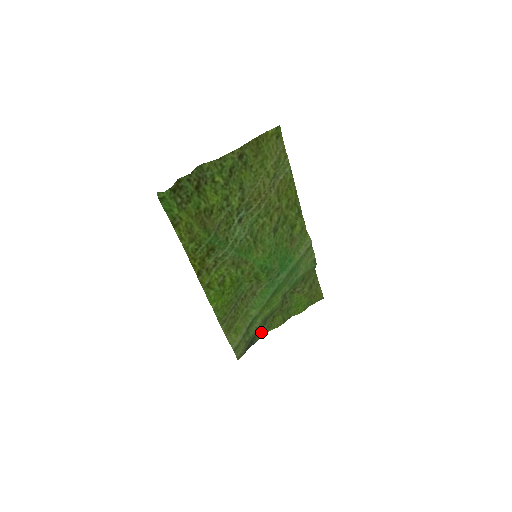
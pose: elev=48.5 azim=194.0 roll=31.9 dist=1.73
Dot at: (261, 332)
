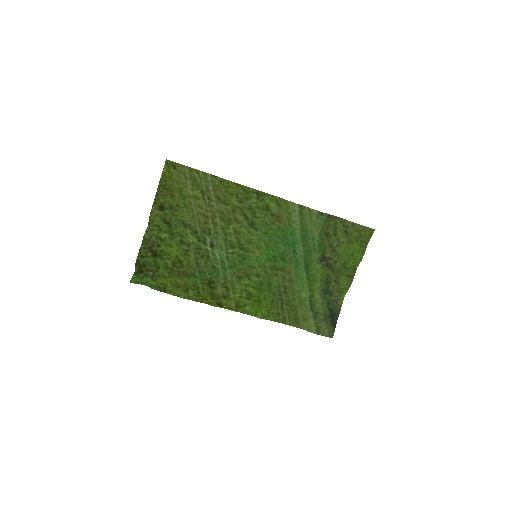
Dot at: (337, 300)
